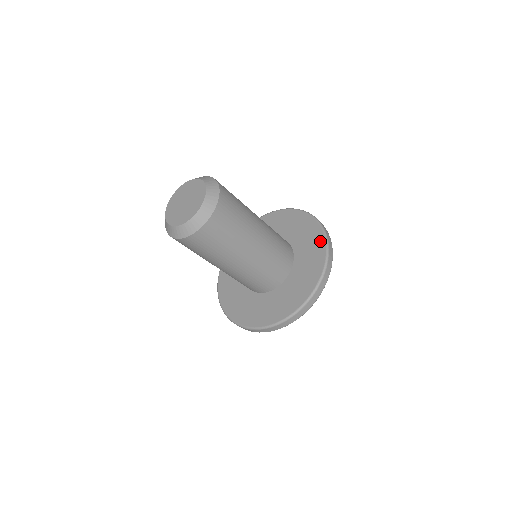
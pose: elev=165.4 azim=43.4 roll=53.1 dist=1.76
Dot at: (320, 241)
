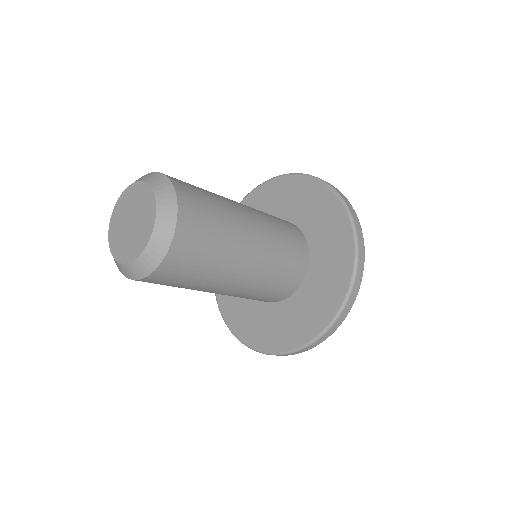
Dot at: (345, 235)
